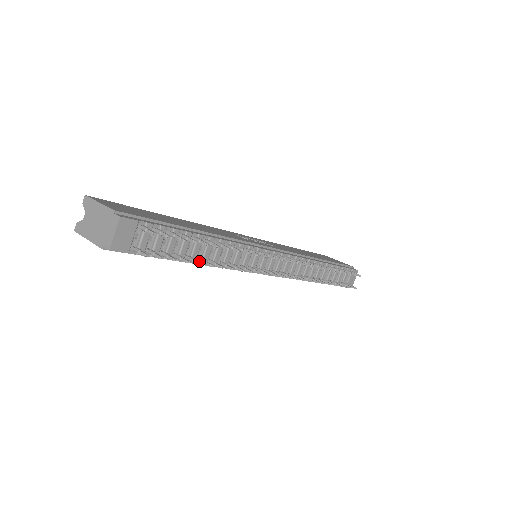
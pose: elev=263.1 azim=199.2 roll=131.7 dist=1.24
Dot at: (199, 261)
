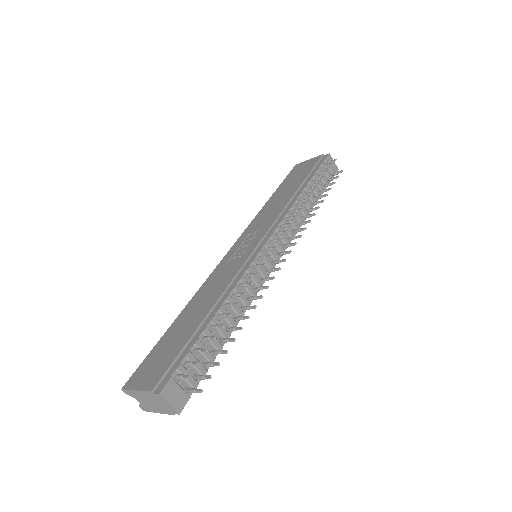
Dot at: (231, 331)
